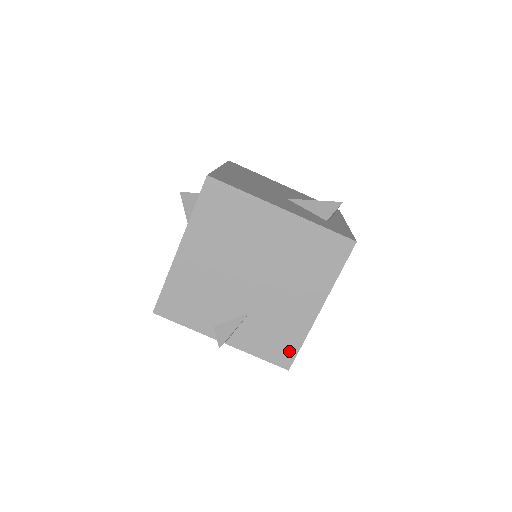
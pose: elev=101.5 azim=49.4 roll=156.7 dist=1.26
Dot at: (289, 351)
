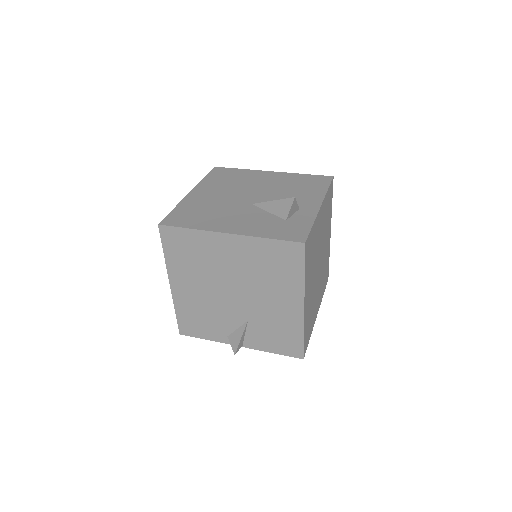
Dot at: (295, 344)
